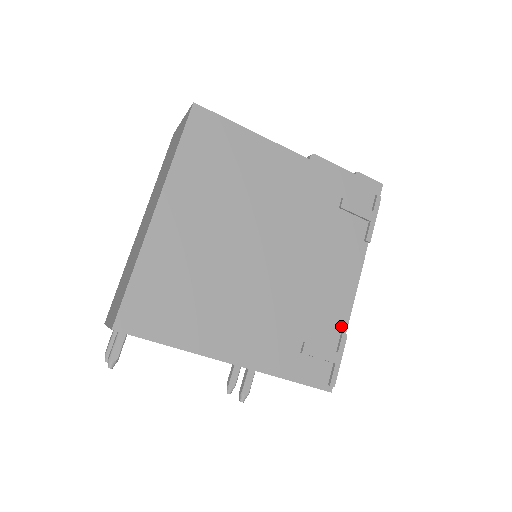
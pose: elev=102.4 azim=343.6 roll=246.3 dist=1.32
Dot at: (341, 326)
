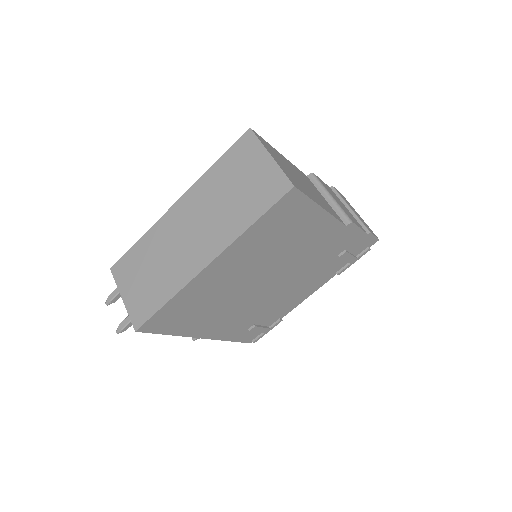
Dot at: (282, 315)
